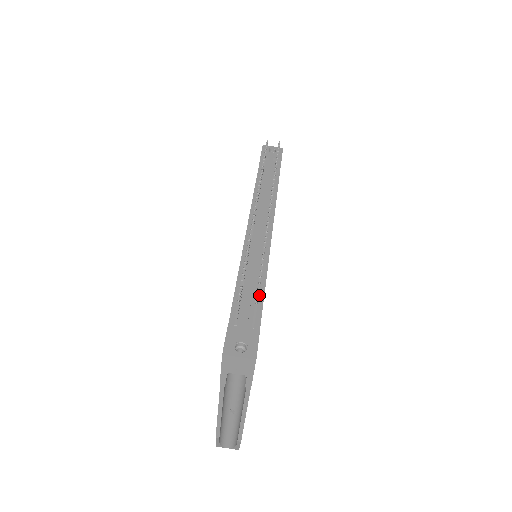
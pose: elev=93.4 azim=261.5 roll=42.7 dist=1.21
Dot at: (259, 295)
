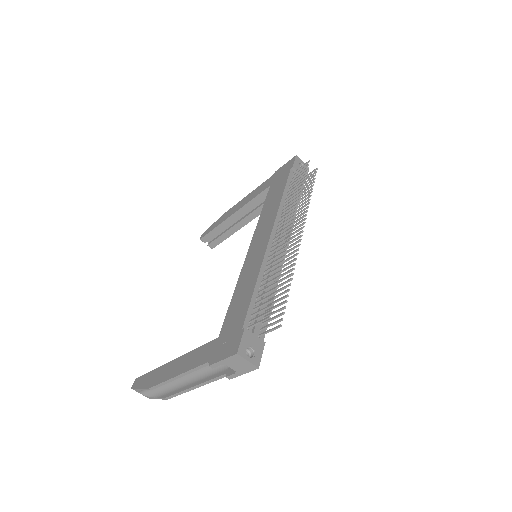
Dot at: occluded
